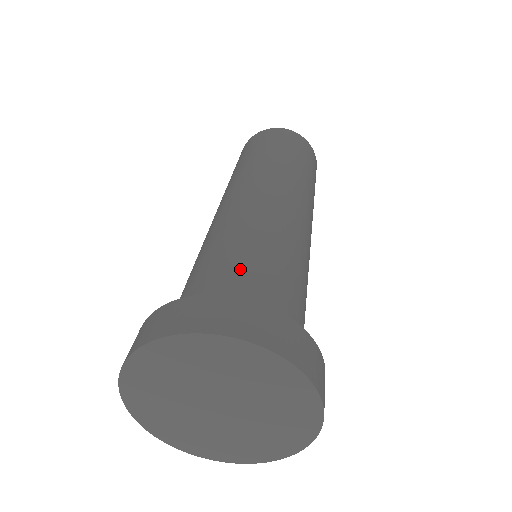
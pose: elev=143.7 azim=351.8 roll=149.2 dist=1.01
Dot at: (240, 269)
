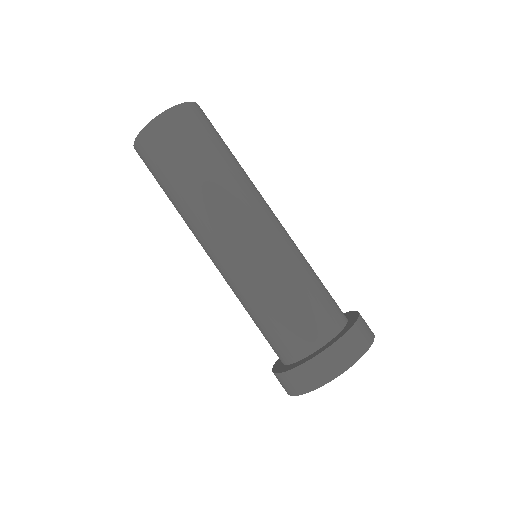
Dot at: (324, 293)
